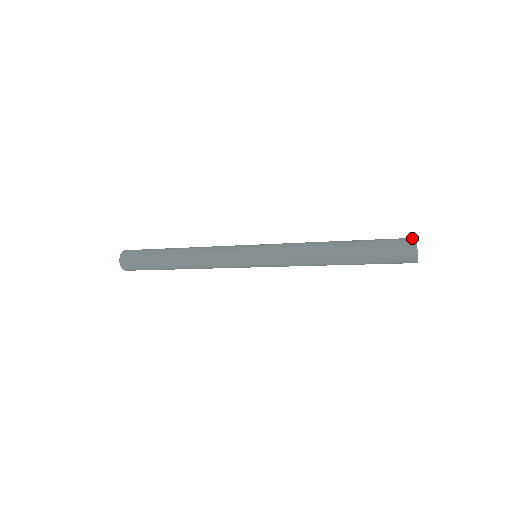
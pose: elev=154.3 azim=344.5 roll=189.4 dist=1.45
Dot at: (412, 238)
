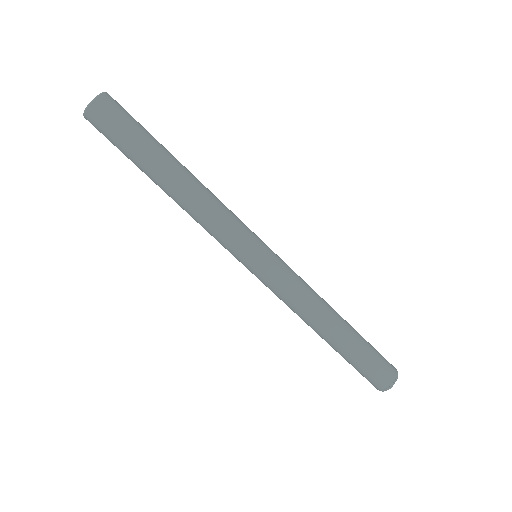
Dot at: occluded
